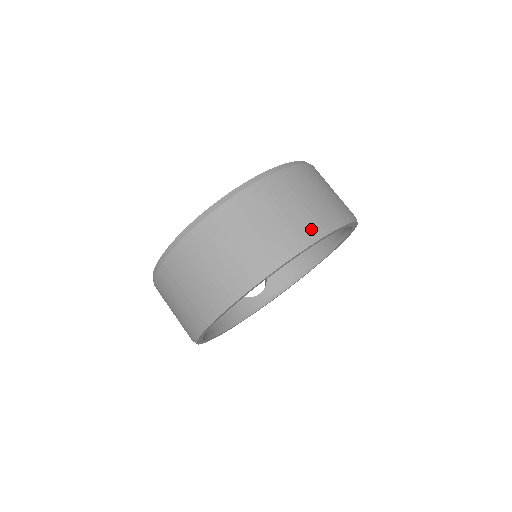
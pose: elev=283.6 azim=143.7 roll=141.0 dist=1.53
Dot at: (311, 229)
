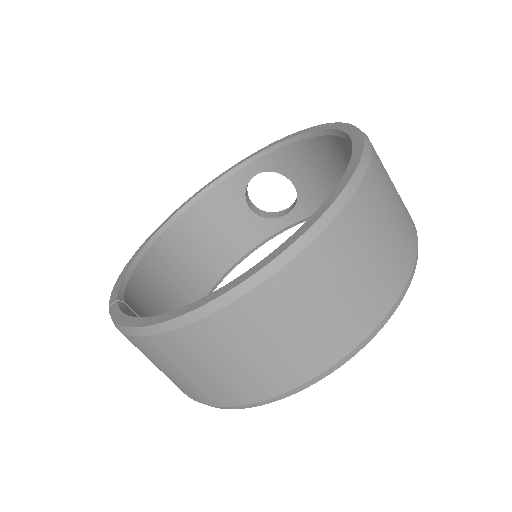
Dot at: (295, 379)
